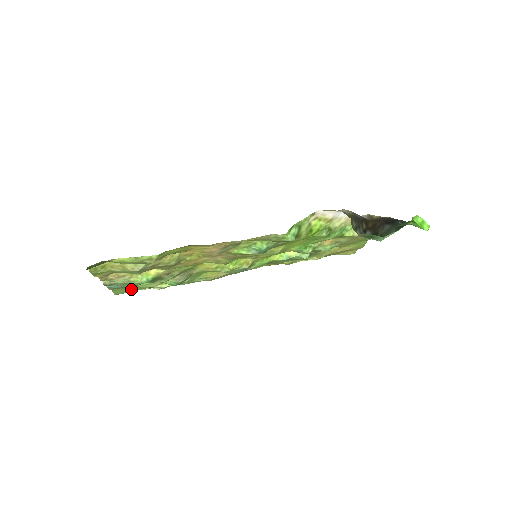
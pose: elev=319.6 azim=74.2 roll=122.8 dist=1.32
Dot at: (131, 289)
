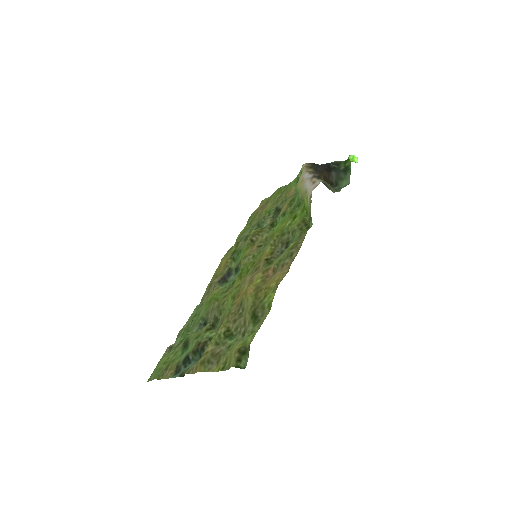
Dot at: (159, 365)
